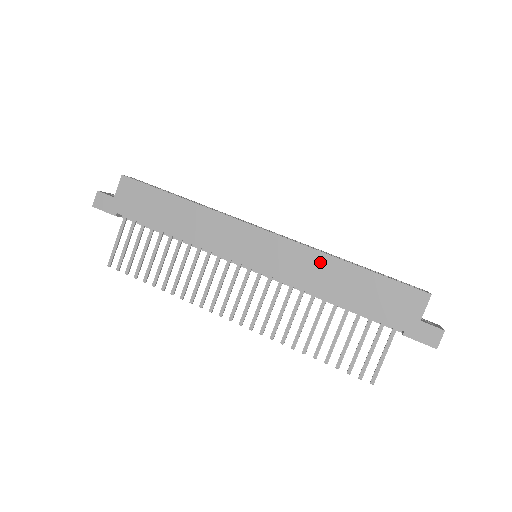
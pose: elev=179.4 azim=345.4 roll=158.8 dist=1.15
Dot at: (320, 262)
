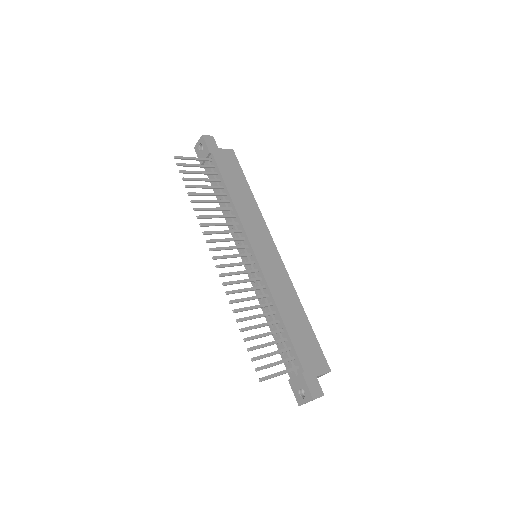
Dot at: (291, 294)
